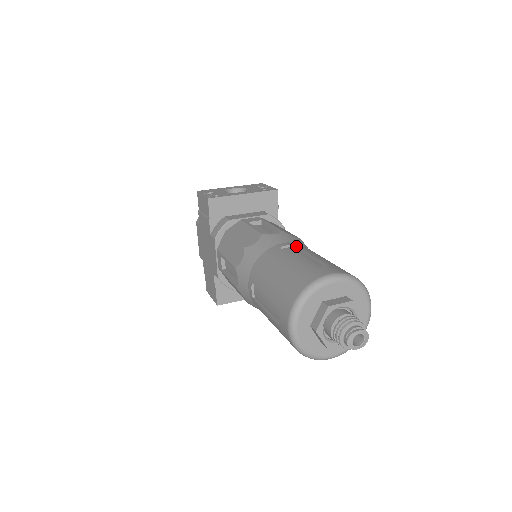
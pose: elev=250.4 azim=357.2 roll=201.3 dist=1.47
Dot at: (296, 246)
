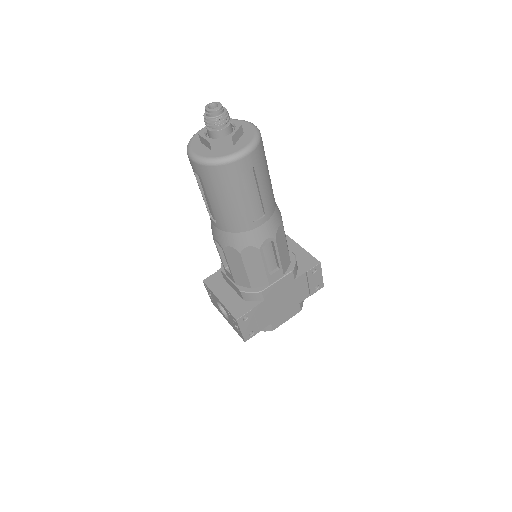
Dot at: occluded
